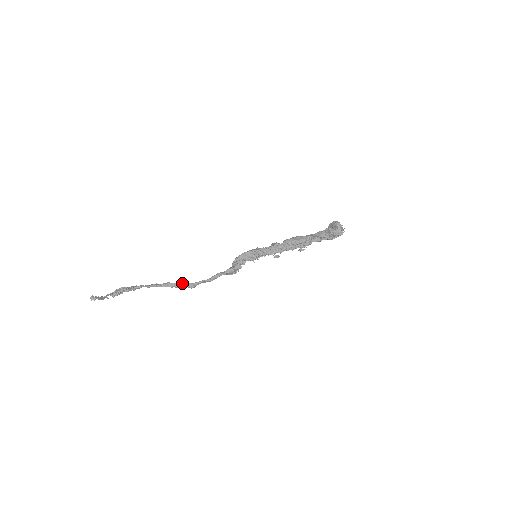
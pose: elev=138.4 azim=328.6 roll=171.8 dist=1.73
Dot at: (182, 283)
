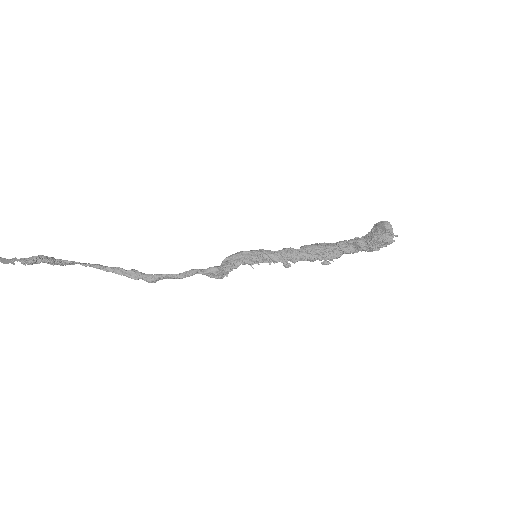
Dot at: (137, 272)
